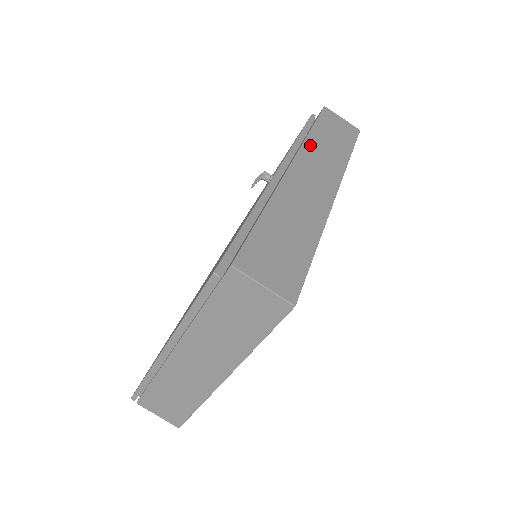
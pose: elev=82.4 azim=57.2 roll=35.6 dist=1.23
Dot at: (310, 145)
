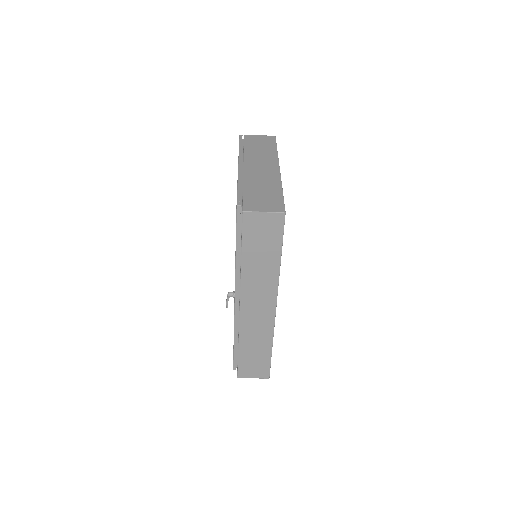
Dot at: (246, 279)
